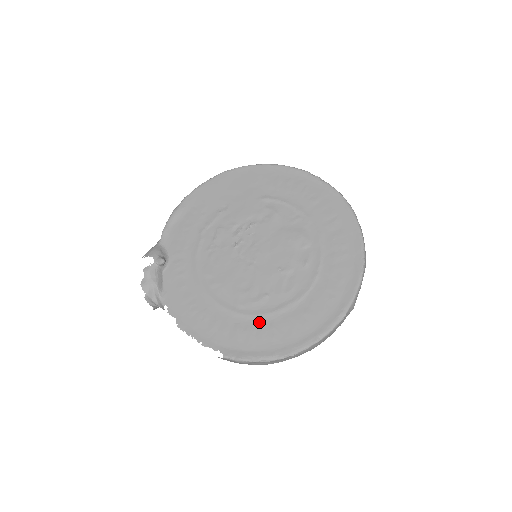
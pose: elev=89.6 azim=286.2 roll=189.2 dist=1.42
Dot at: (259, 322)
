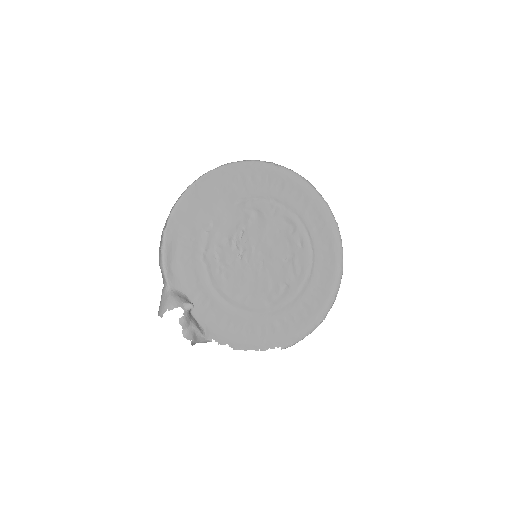
Dot at: (292, 309)
